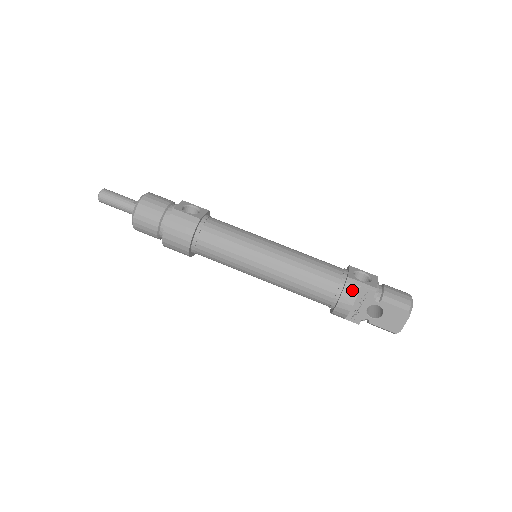
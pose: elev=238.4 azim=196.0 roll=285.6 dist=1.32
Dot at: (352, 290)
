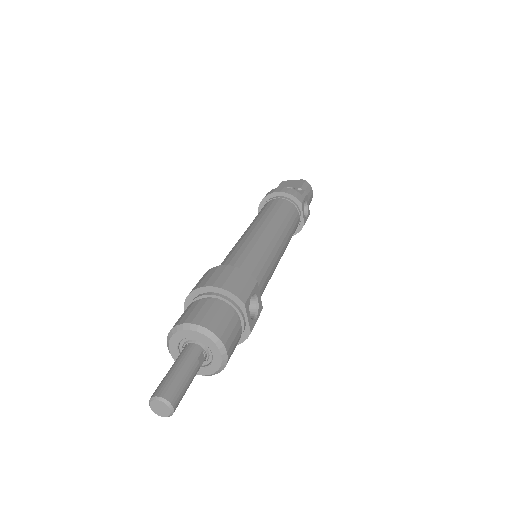
Dot at: occluded
